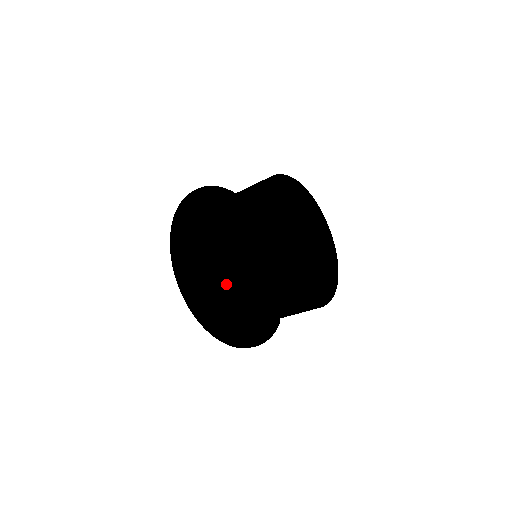
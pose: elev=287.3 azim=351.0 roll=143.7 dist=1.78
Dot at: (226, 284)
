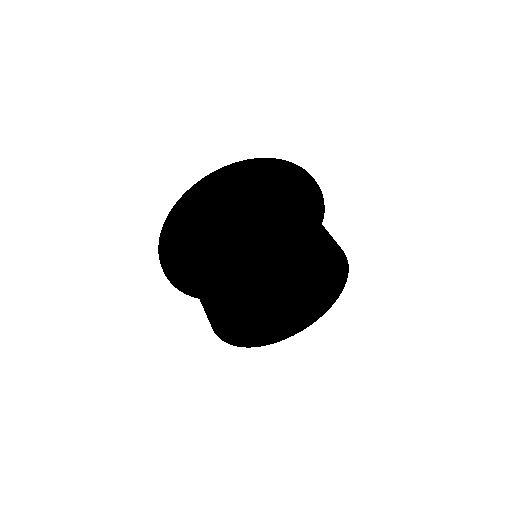
Dot at: (192, 260)
